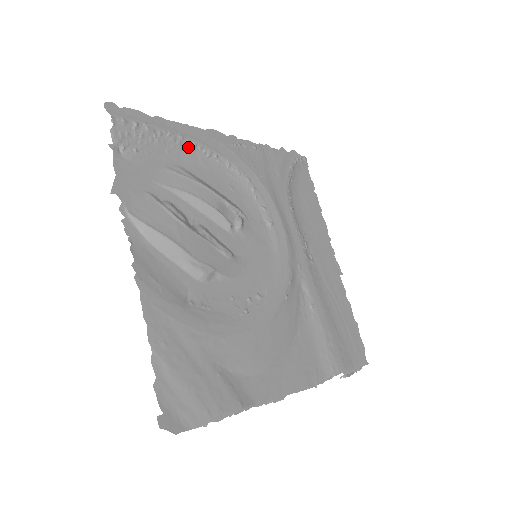
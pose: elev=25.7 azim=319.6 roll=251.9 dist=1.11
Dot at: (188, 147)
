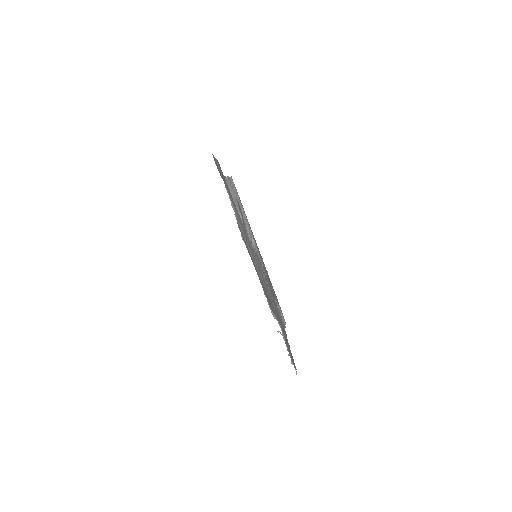
Dot at: (246, 221)
